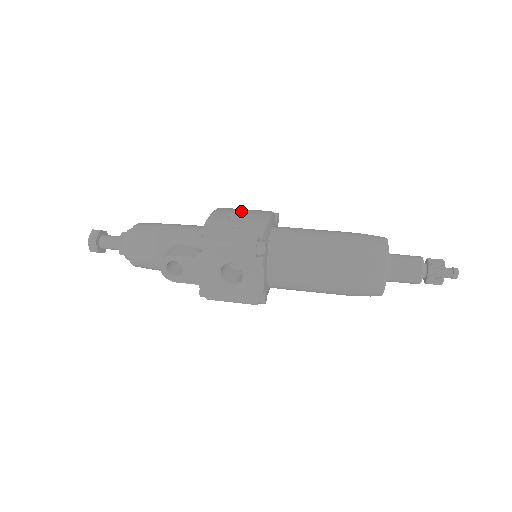
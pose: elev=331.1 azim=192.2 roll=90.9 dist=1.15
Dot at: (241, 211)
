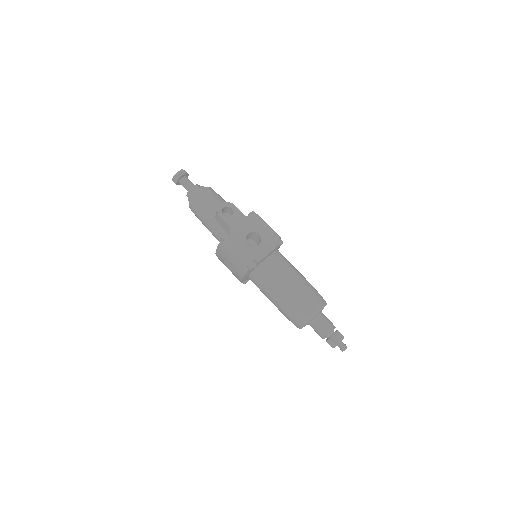
Dot at: occluded
